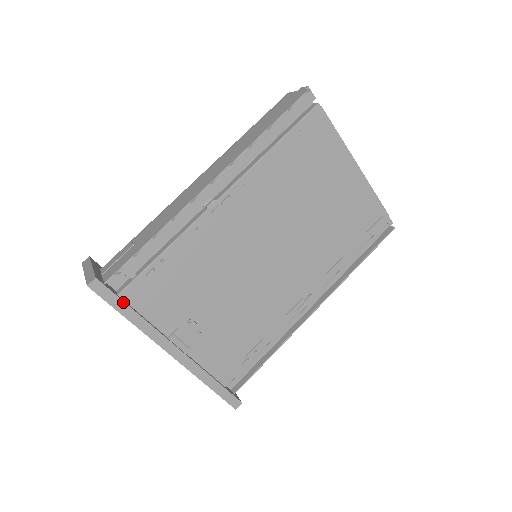
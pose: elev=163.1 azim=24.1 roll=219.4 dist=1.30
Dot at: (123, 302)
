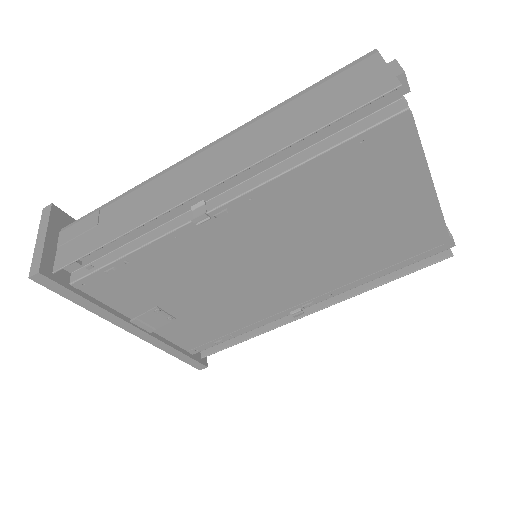
Dot at: (75, 293)
